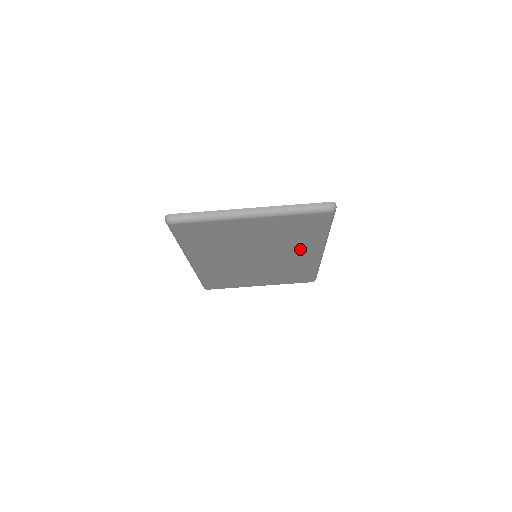
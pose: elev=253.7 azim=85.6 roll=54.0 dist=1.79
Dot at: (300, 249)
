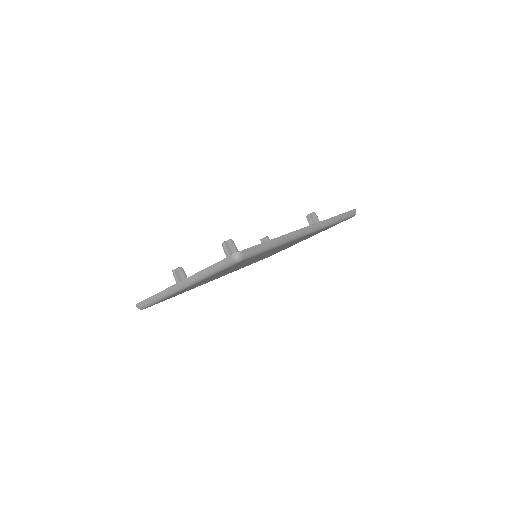
Dot at: (279, 247)
